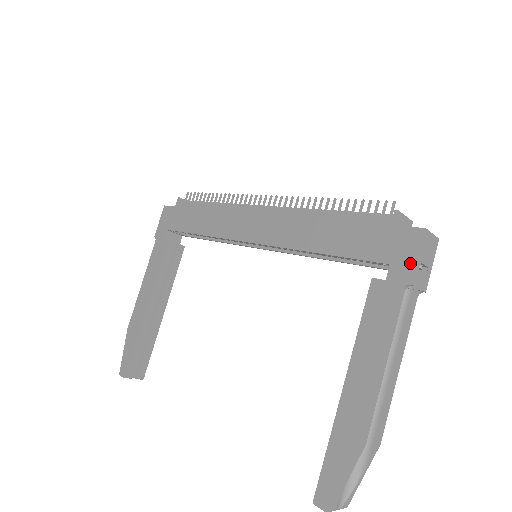
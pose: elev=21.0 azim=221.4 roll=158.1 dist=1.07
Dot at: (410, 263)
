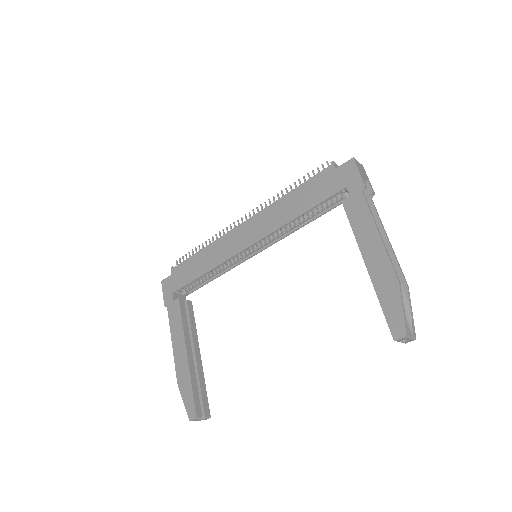
Dot at: (357, 178)
